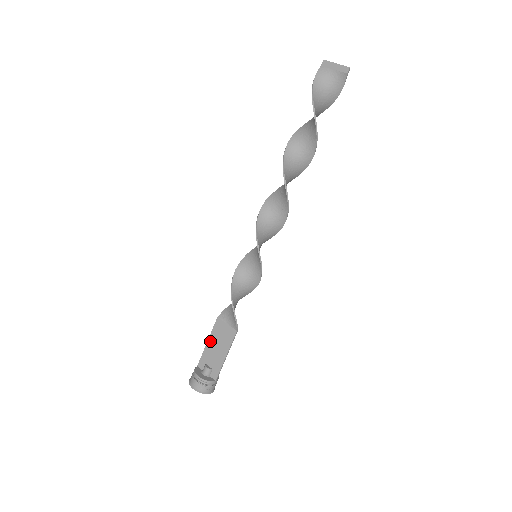
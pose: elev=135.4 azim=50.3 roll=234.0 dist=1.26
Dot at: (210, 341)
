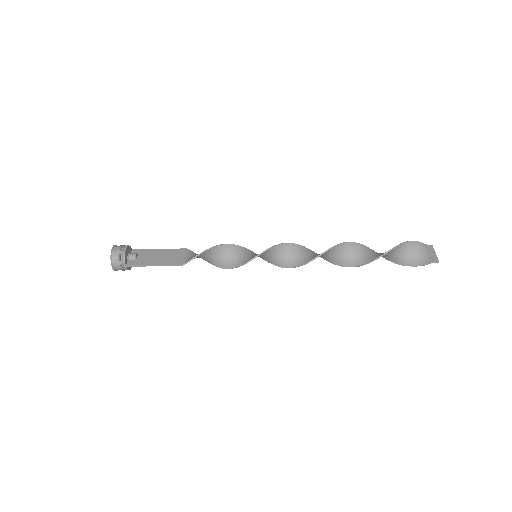
Dot at: (161, 250)
